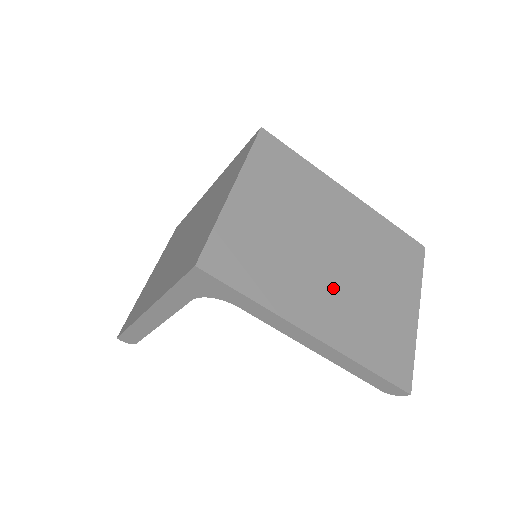
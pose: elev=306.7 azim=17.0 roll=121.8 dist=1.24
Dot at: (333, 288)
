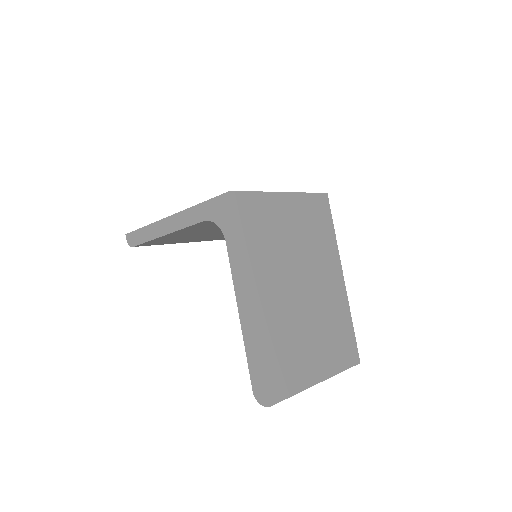
Dot at: (285, 298)
